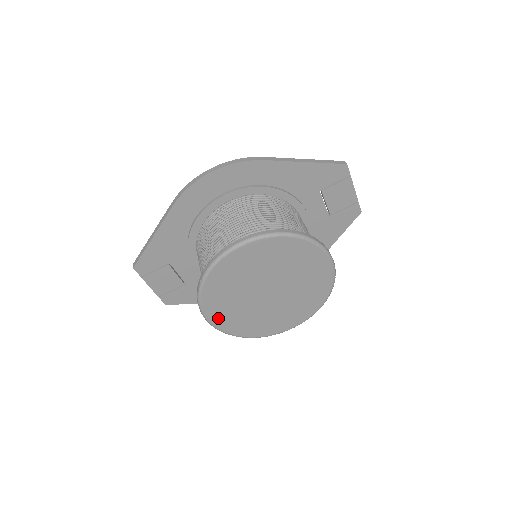
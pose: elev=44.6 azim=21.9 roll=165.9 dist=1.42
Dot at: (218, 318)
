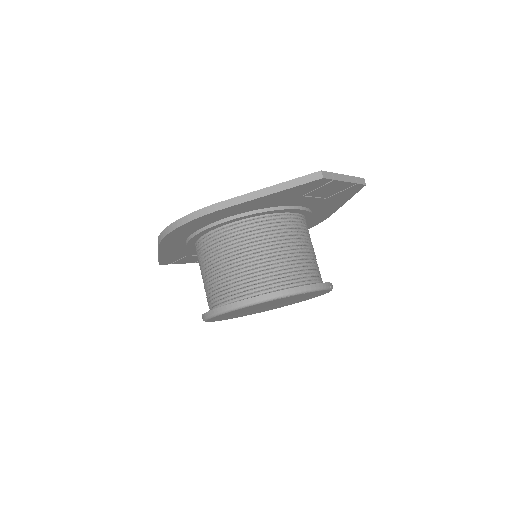
Dot at: (235, 317)
